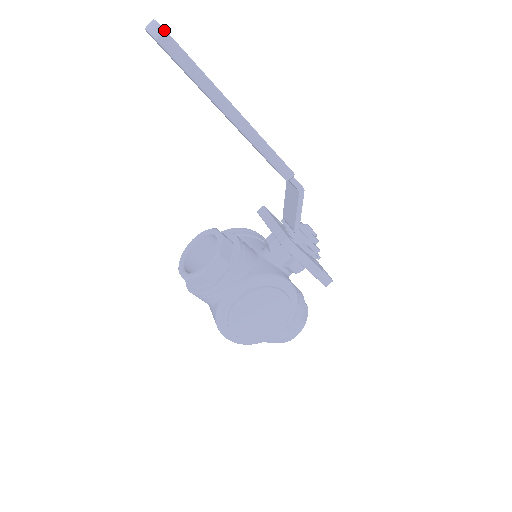
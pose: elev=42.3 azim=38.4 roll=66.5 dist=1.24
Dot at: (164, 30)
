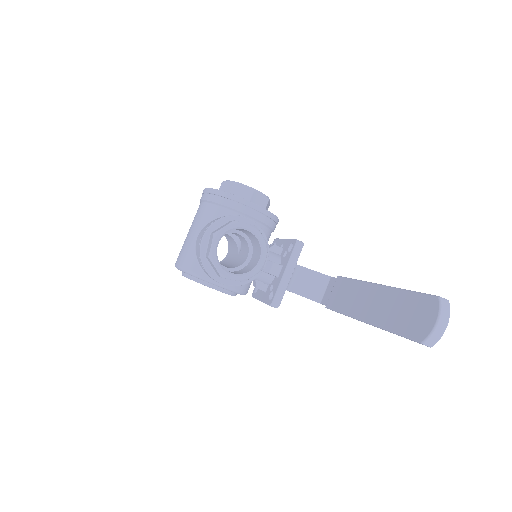
Dot at: occluded
